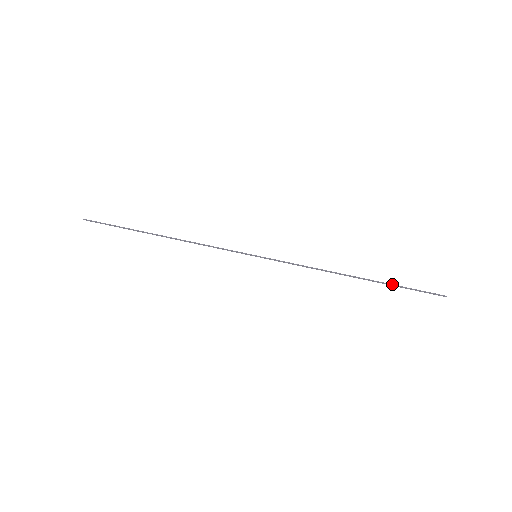
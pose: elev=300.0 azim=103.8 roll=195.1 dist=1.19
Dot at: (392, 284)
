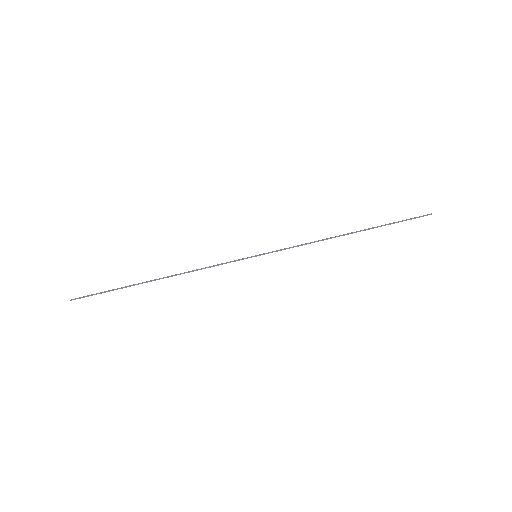
Dot at: (384, 225)
